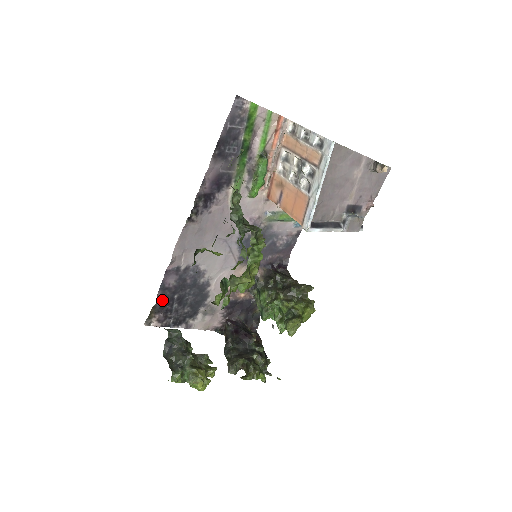
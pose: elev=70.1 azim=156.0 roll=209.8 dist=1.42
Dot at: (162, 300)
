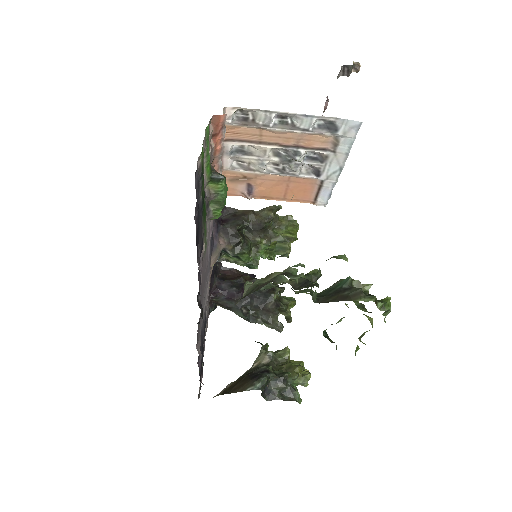
Dot at: occluded
